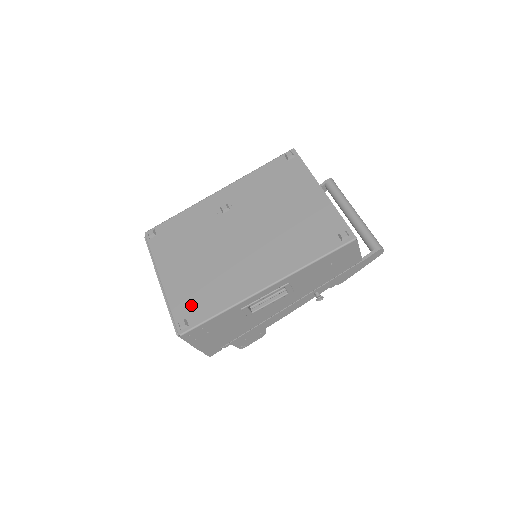
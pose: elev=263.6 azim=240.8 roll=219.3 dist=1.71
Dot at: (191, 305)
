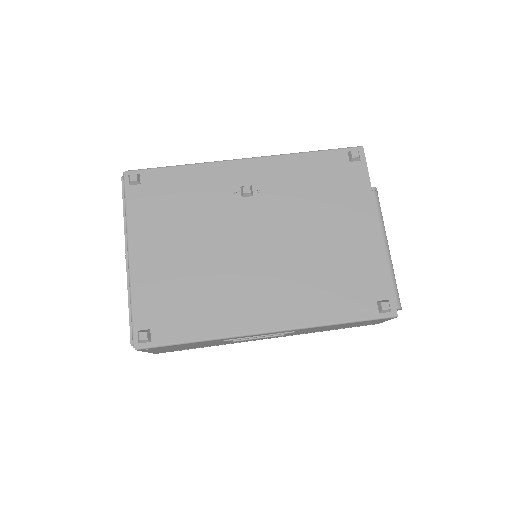
Dot at: (162, 313)
